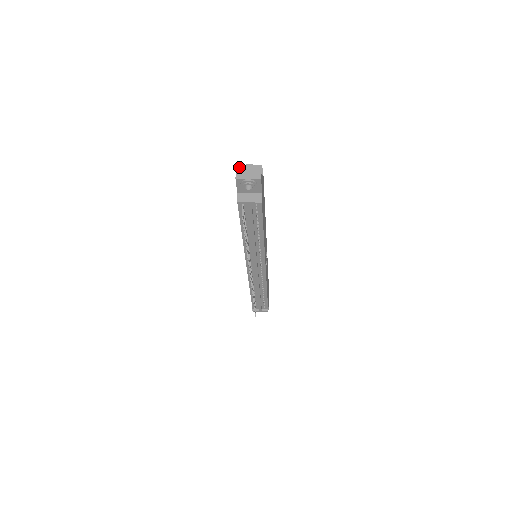
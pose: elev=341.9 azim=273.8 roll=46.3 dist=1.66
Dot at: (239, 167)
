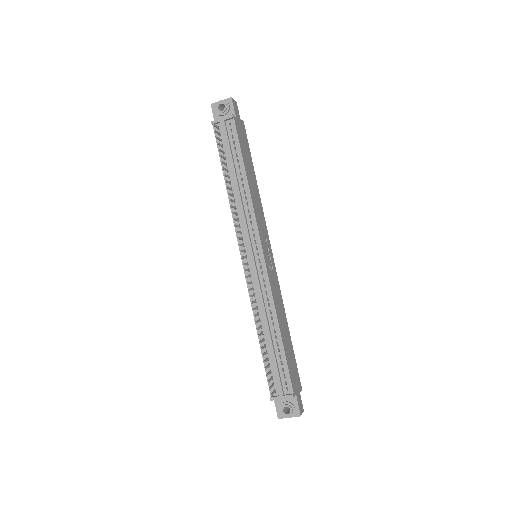
Dot at: occluded
